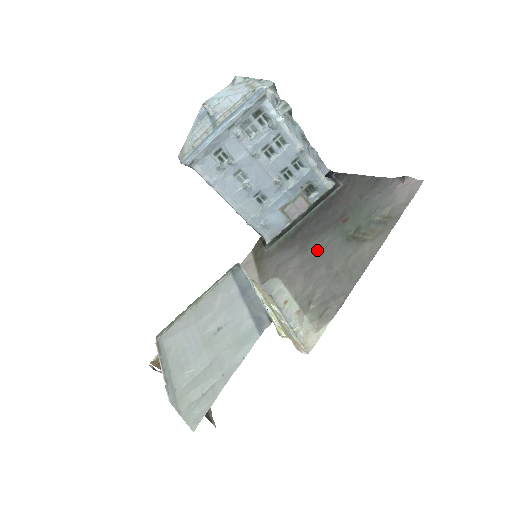
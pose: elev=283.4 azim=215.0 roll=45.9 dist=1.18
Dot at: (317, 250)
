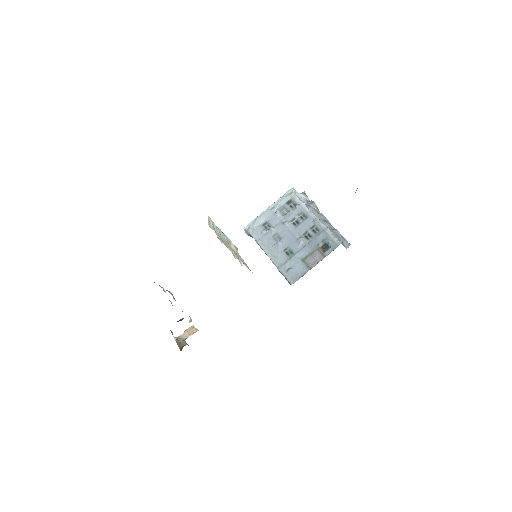
Dot at: occluded
